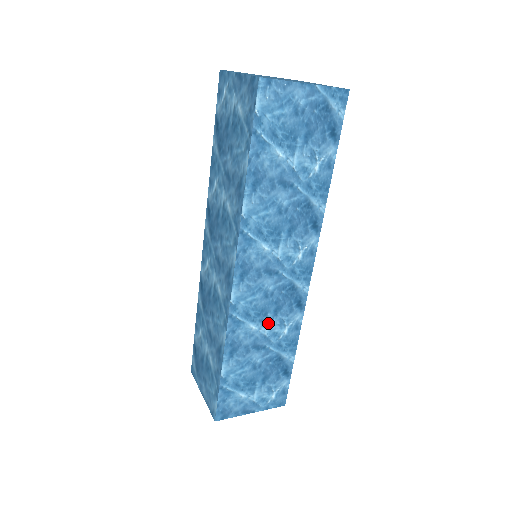
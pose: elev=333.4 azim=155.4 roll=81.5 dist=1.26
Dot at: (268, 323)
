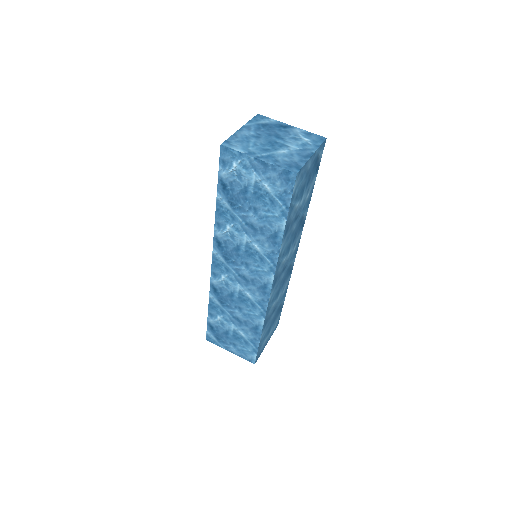
Dot at: (279, 295)
